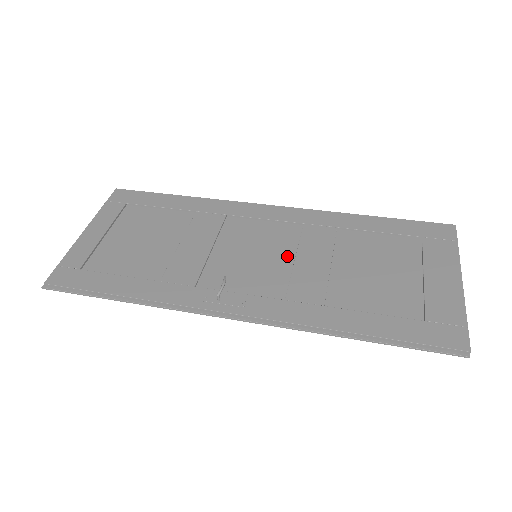
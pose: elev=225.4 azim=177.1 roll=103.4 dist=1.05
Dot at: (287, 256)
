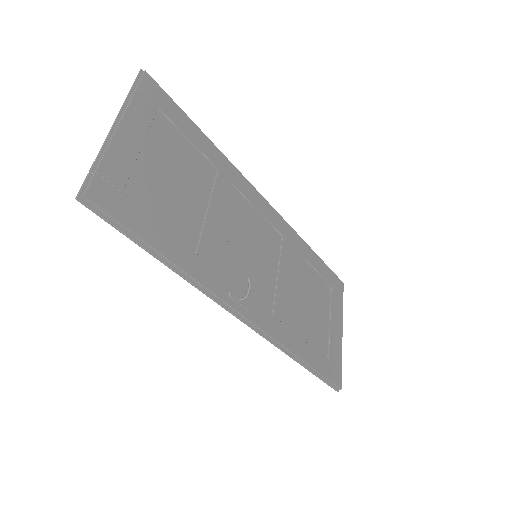
Dot at: (273, 267)
